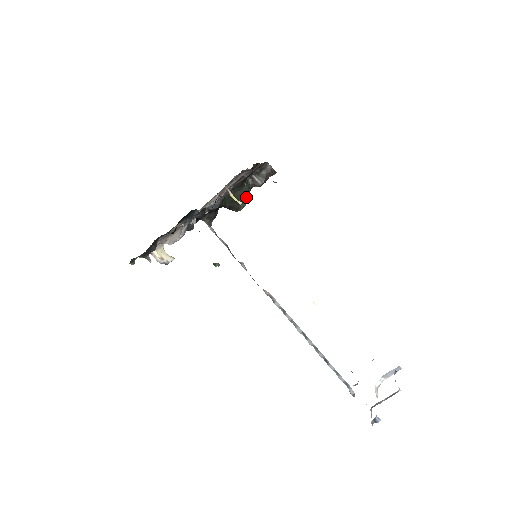
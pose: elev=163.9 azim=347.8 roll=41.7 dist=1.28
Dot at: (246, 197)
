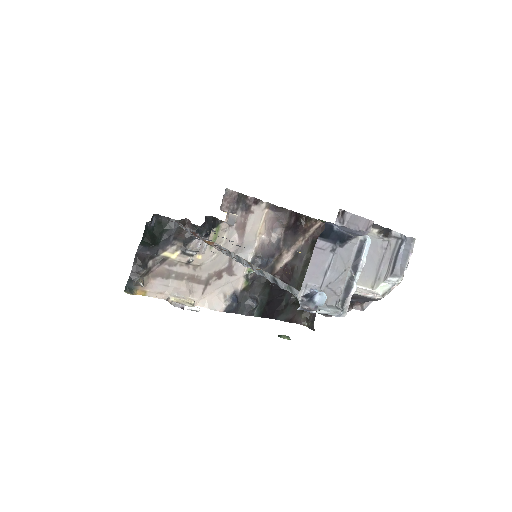
Dot at: occluded
